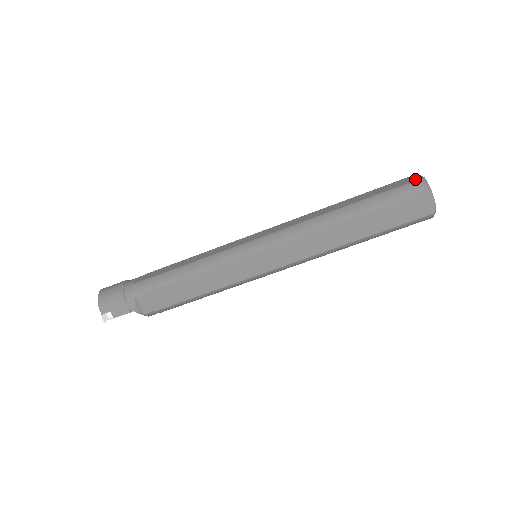
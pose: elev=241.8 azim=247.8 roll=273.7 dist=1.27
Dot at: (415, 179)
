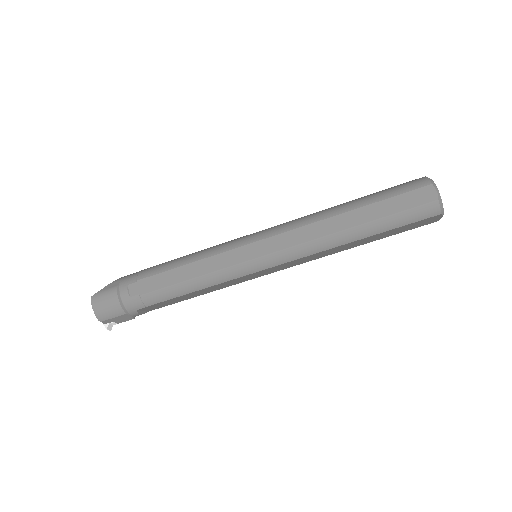
Dot at: (431, 199)
